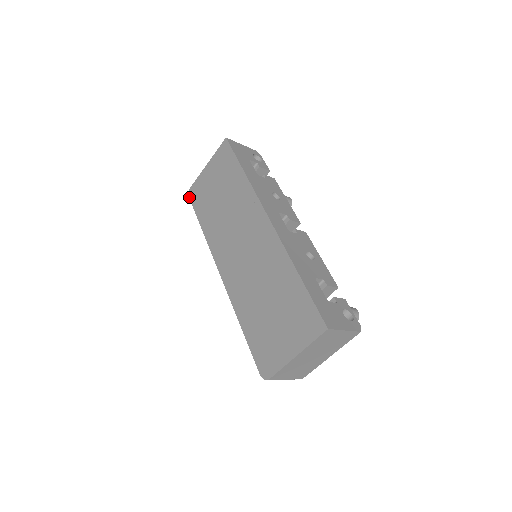
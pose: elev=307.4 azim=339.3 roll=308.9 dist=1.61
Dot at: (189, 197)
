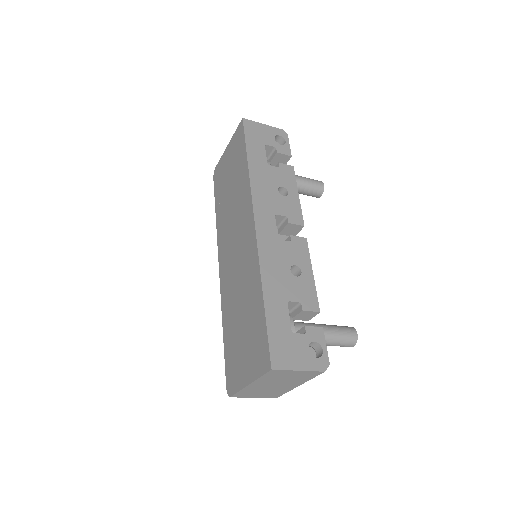
Dot at: (213, 178)
